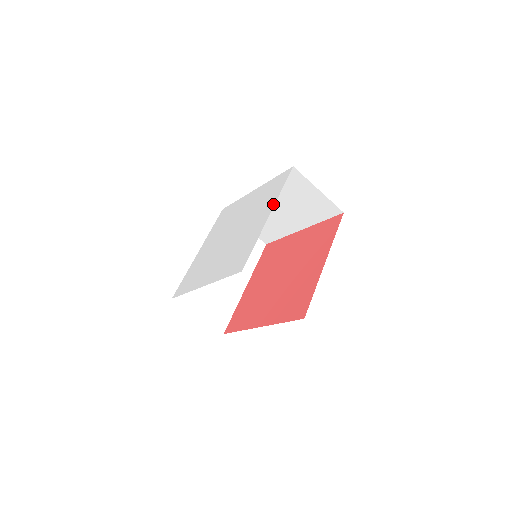
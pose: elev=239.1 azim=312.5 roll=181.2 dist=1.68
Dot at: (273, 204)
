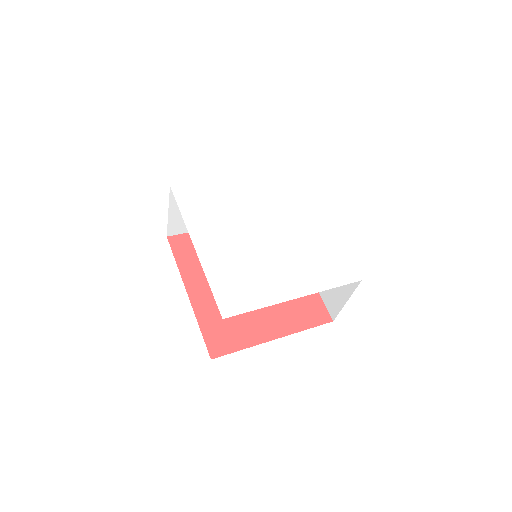
Dot at: (311, 291)
